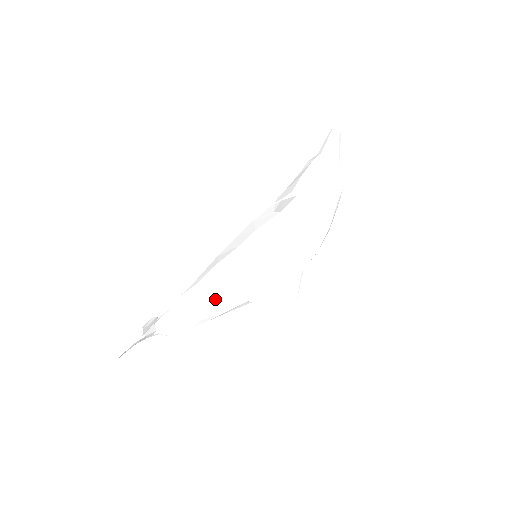
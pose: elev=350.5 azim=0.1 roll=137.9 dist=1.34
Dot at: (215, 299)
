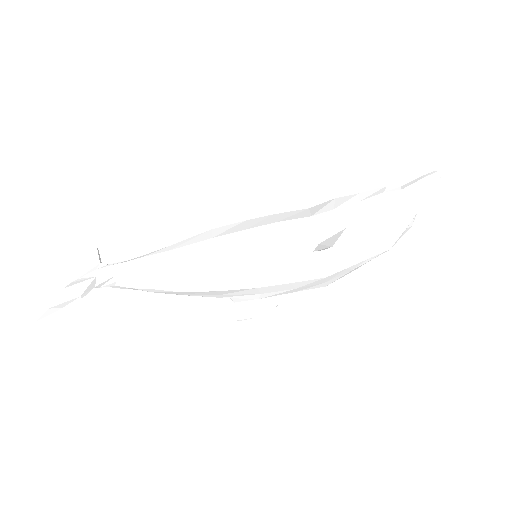
Dot at: (186, 289)
